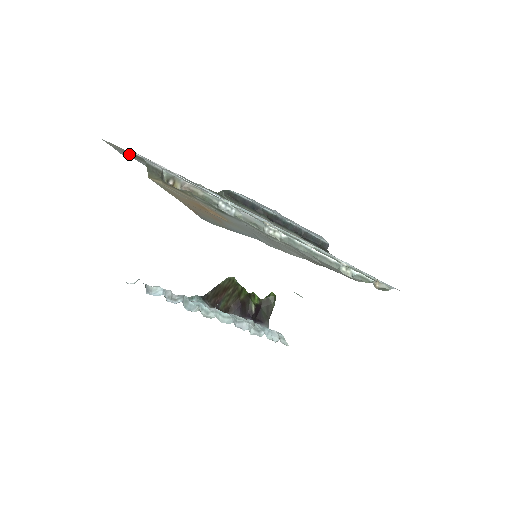
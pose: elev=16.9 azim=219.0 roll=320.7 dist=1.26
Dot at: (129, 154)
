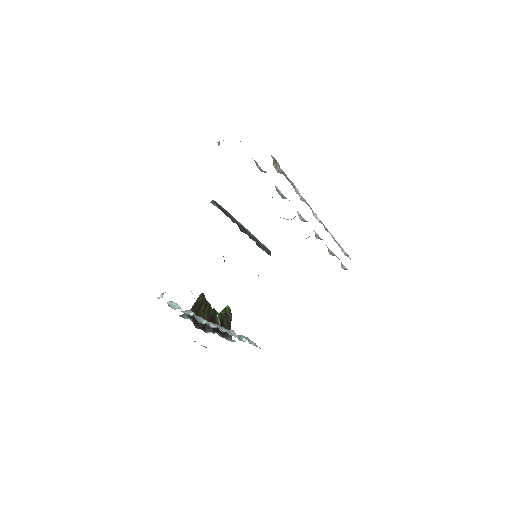
Dot at: occluded
